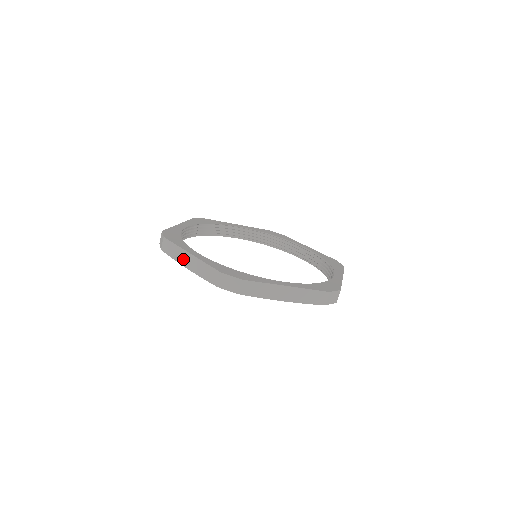
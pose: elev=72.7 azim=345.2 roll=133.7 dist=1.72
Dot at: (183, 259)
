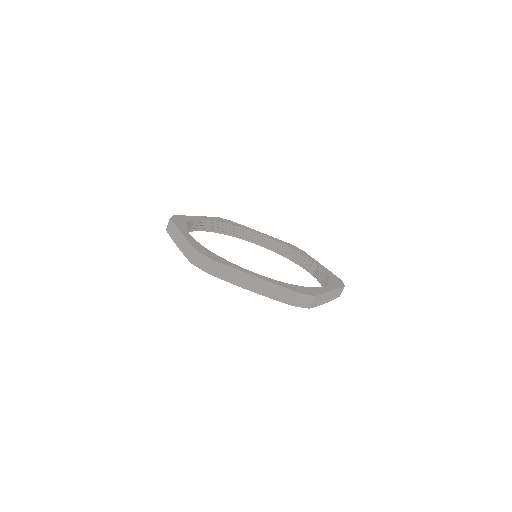
Dot at: (176, 238)
